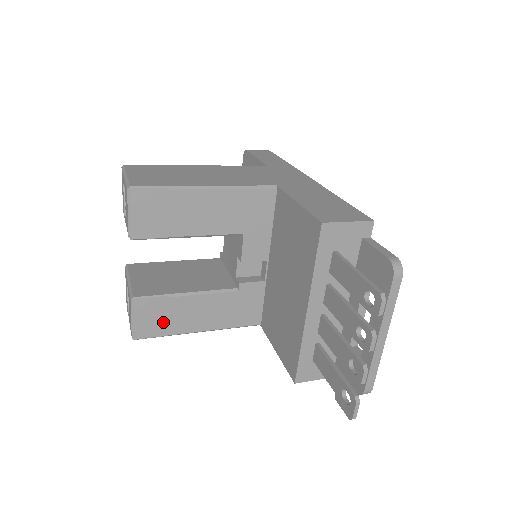
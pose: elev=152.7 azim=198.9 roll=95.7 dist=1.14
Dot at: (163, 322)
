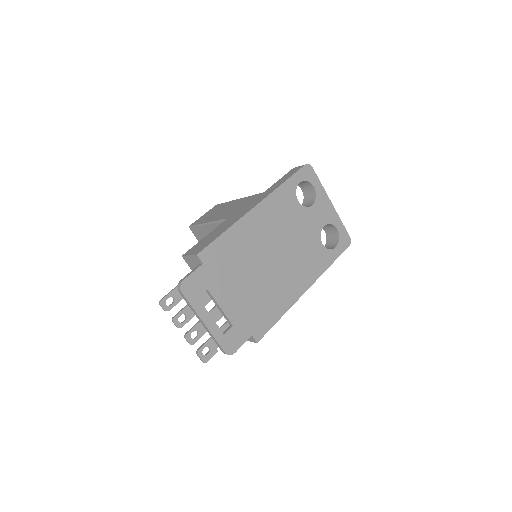
Dot at: occluded
